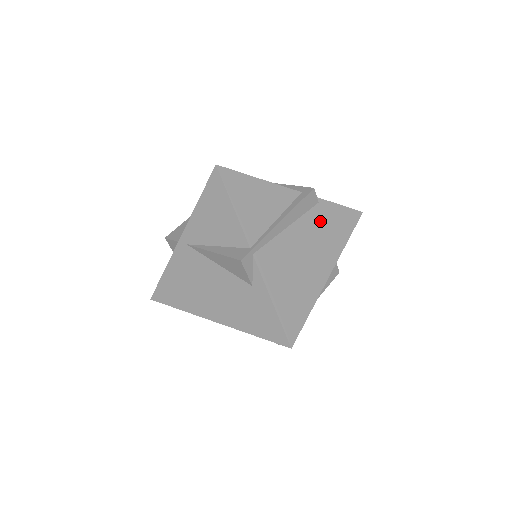
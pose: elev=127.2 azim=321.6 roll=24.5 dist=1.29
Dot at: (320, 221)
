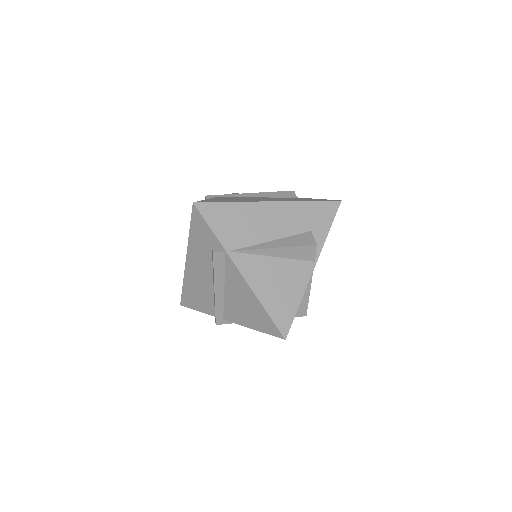
Dot at: occluded
